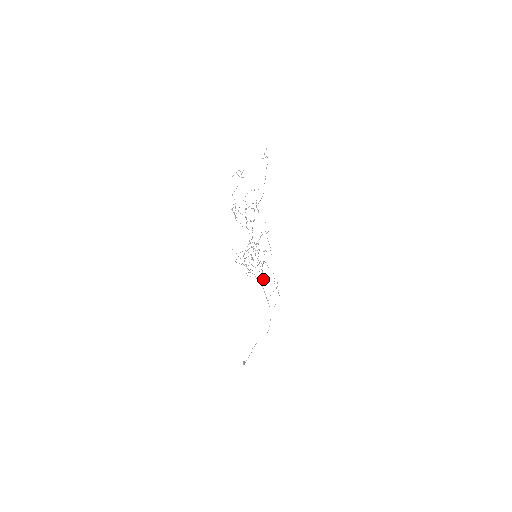
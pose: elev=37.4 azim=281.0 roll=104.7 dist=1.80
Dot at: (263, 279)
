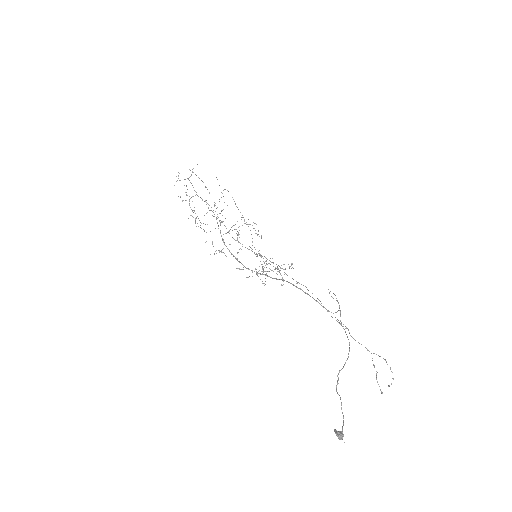
Dot at: occluded
